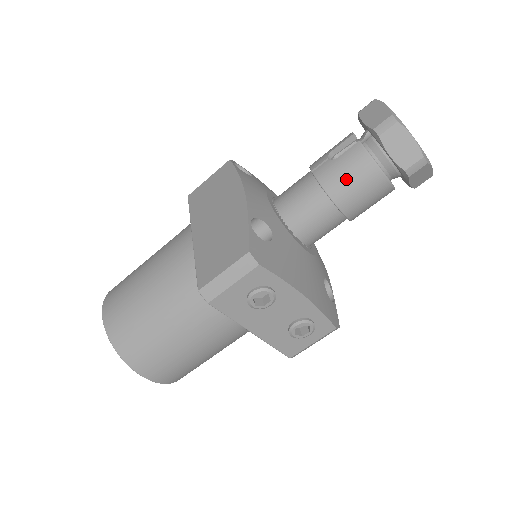
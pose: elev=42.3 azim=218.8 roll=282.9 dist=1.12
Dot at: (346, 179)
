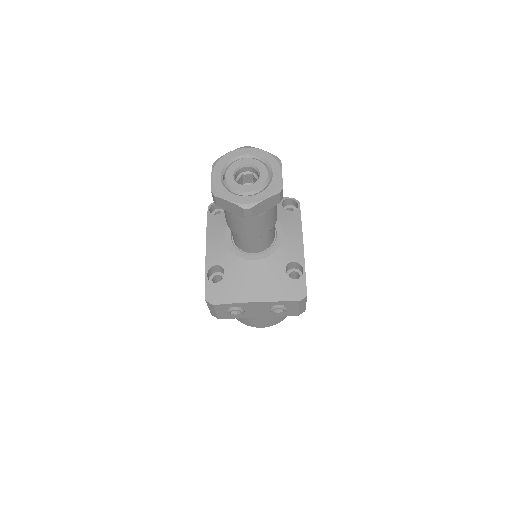
Dot at: (233, 225)
